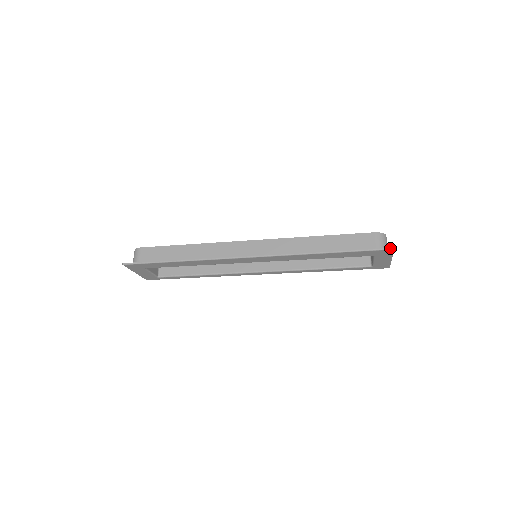
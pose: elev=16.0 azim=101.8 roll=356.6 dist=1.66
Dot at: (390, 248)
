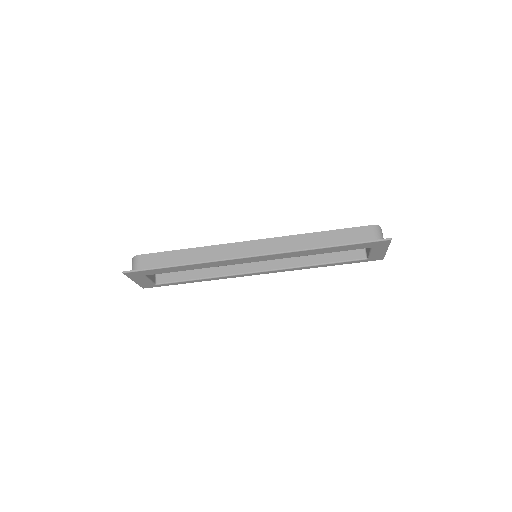
Dot at: (388, 239)
